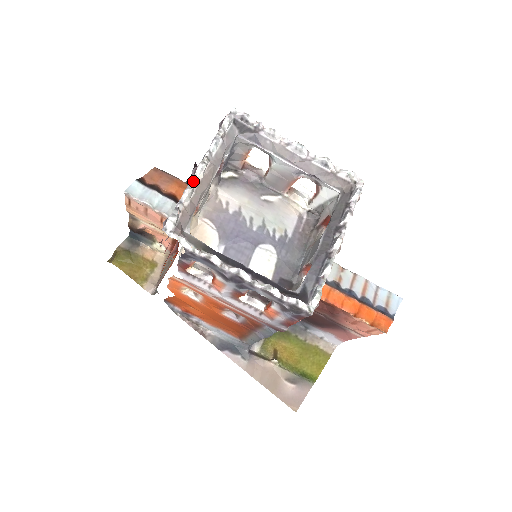
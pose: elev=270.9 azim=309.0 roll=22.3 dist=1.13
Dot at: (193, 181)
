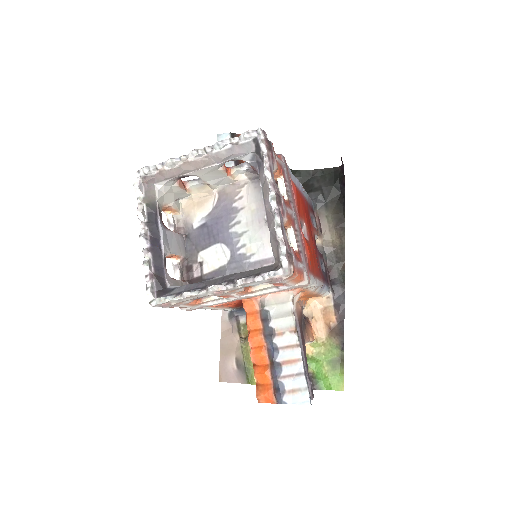
Dot at: (181, 157)
